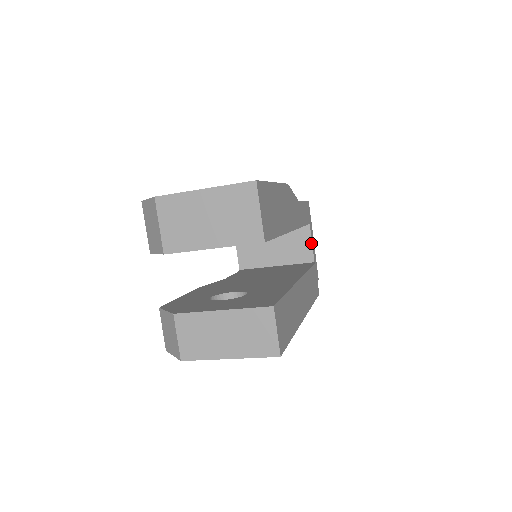
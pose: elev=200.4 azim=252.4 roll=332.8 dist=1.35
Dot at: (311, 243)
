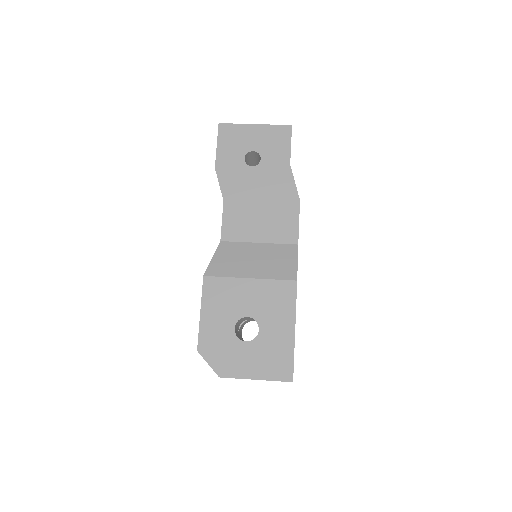
Dot at: occluded
